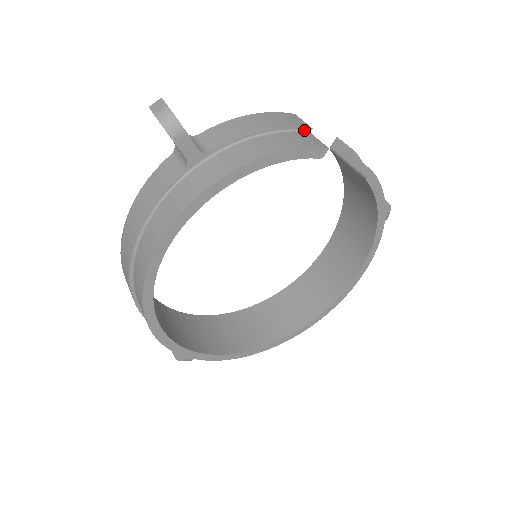
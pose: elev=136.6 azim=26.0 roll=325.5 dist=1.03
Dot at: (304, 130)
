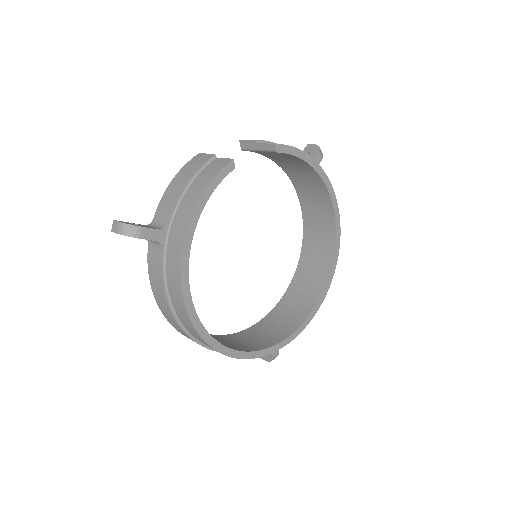
Dot at: (211, 160)
